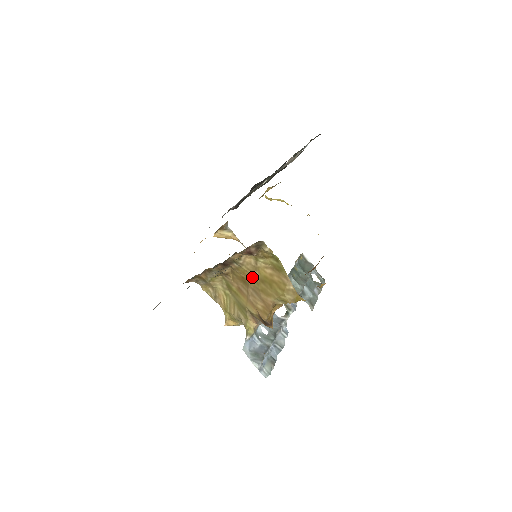
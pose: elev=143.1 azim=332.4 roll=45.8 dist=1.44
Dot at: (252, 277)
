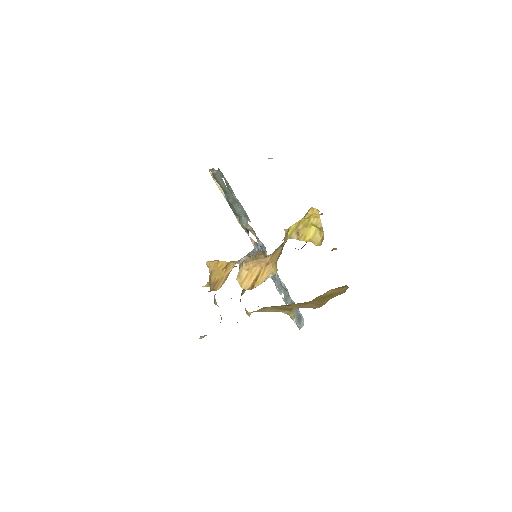
Dot at: occluded
